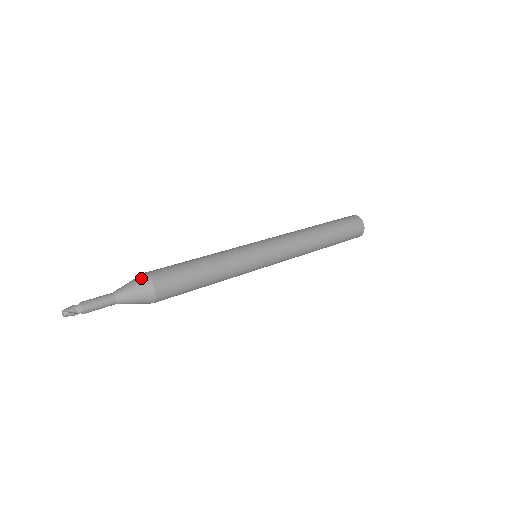
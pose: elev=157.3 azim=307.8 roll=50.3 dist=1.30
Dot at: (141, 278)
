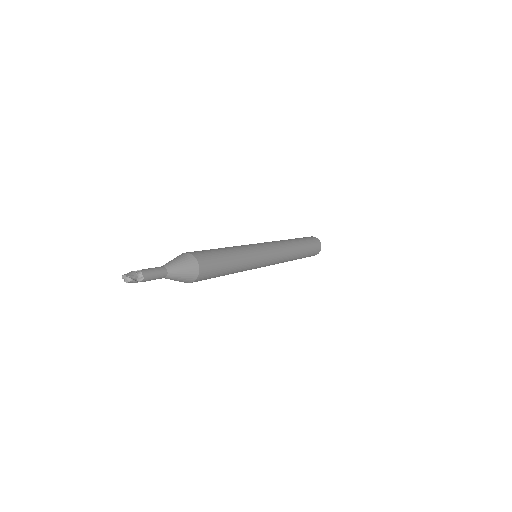
Dot at: (189, 259)
